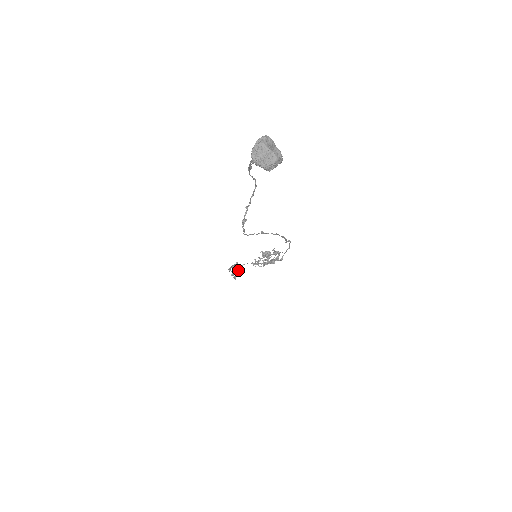
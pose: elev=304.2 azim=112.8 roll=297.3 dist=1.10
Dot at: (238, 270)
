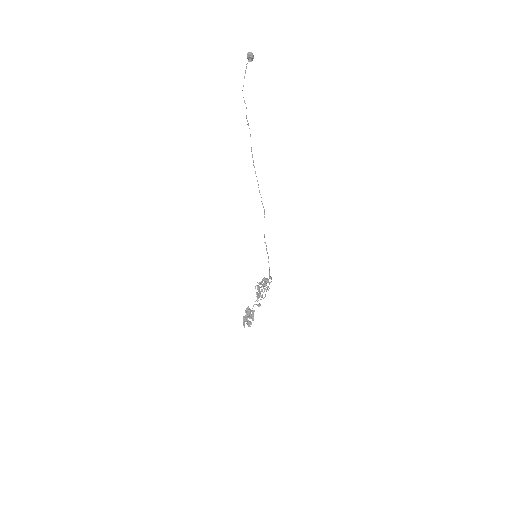
Dot at: (250, 322)
